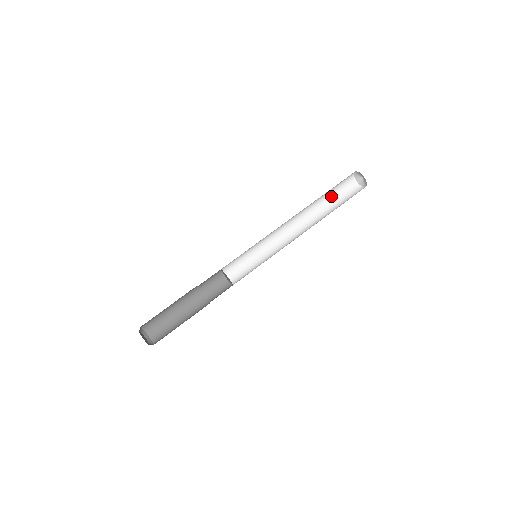
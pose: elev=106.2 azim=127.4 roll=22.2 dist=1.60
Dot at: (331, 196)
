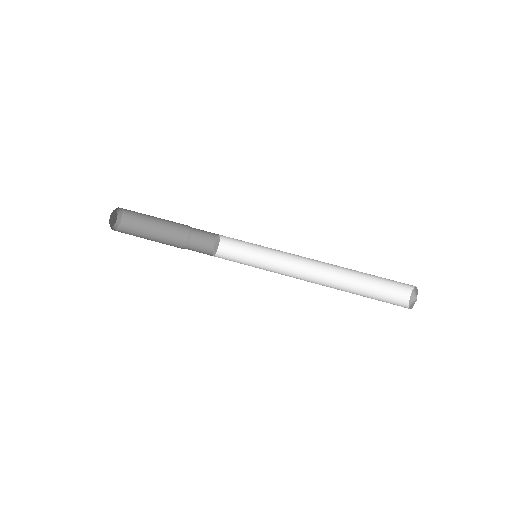
Dot at: (375, 278)
